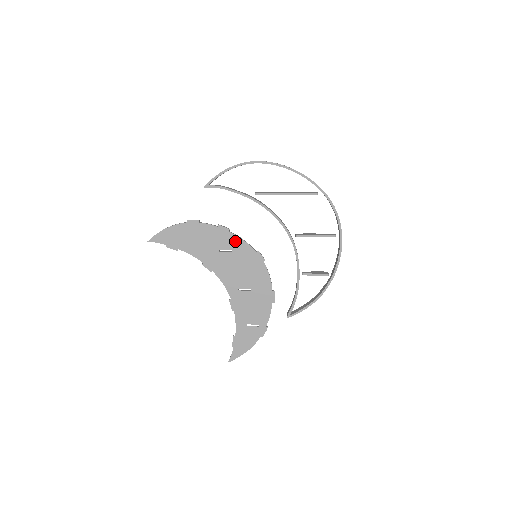
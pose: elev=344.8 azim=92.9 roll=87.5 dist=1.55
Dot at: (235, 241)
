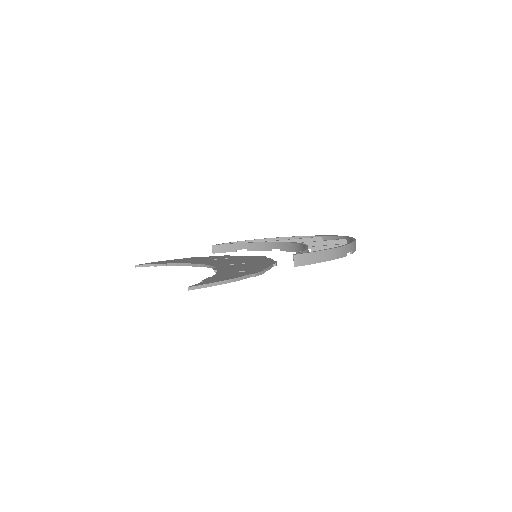
Dot at: occluded
